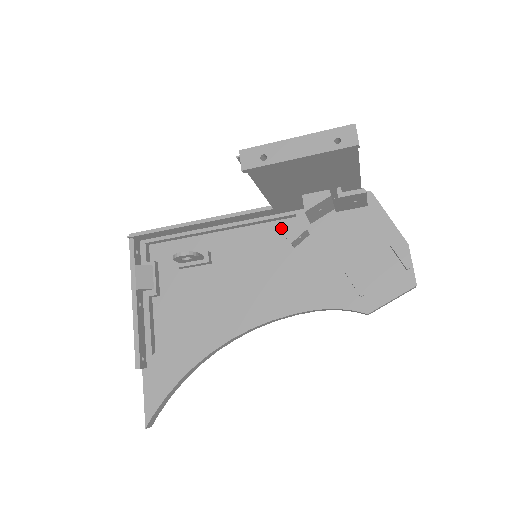
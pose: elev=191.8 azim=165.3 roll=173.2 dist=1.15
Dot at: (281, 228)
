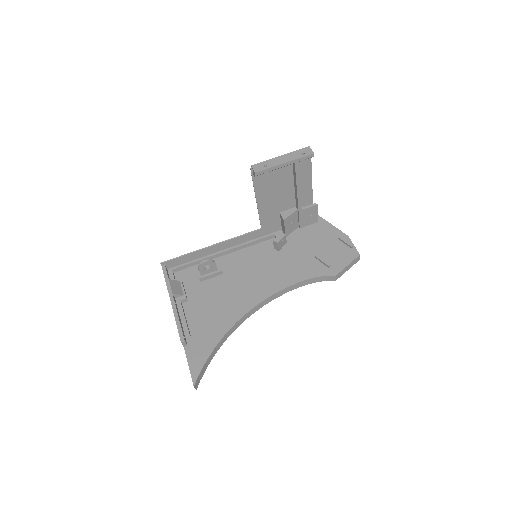
Dot at: (266, 245)
